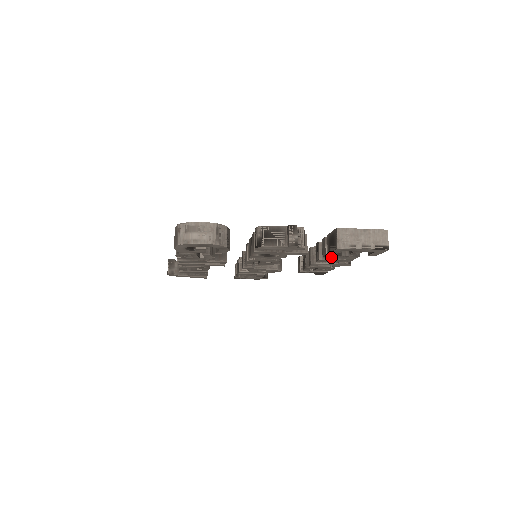
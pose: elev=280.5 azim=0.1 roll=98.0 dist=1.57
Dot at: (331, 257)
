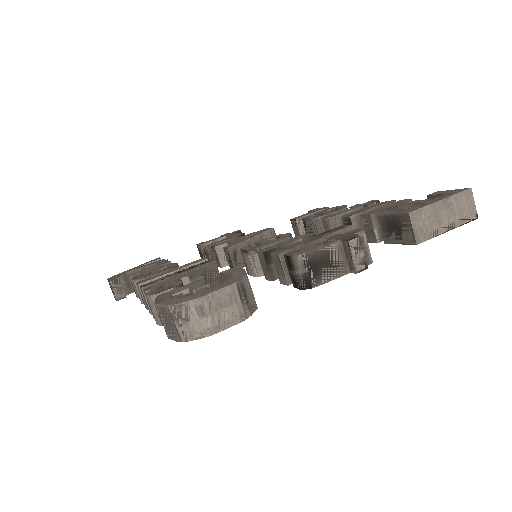
Dot at: occluded
